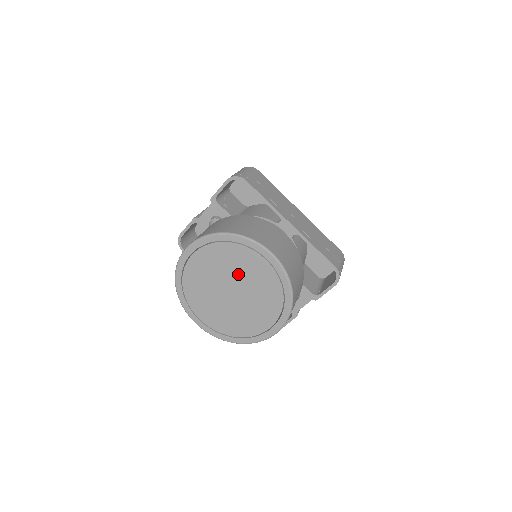
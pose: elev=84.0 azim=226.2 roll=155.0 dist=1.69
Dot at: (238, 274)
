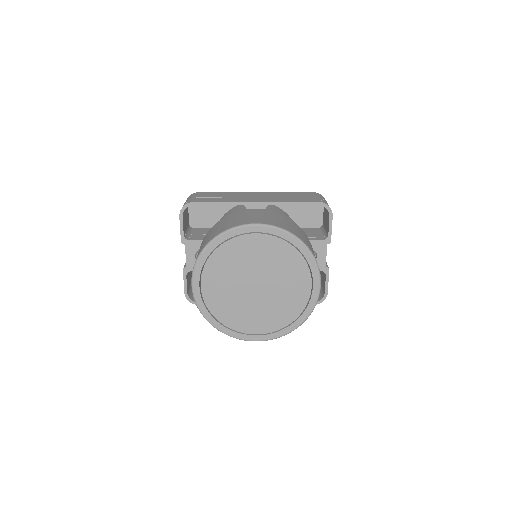
Dot at: (248, 266)
